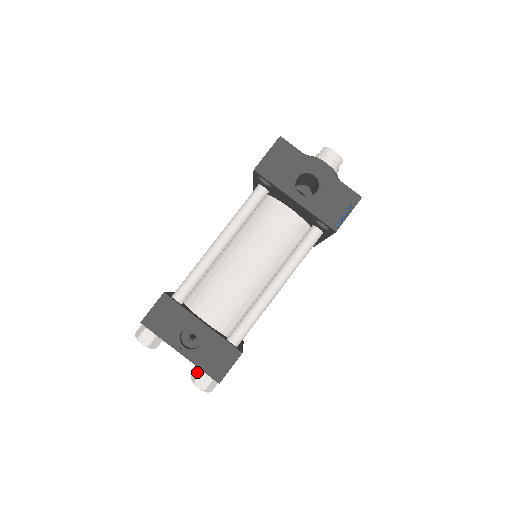
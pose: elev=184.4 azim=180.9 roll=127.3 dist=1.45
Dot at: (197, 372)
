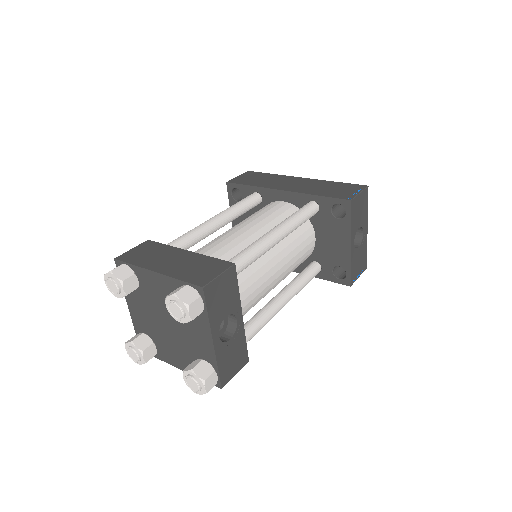
Dot at: (206, 368)
